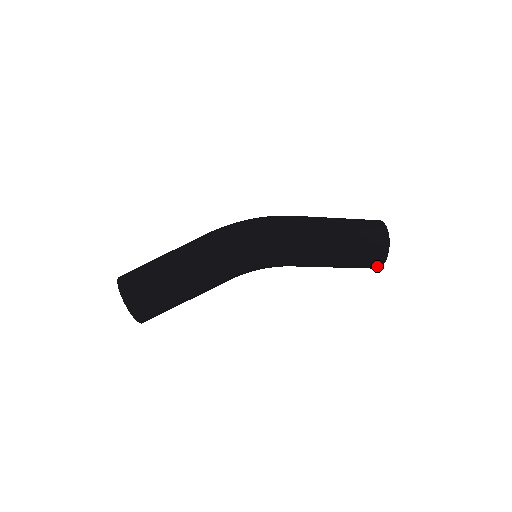
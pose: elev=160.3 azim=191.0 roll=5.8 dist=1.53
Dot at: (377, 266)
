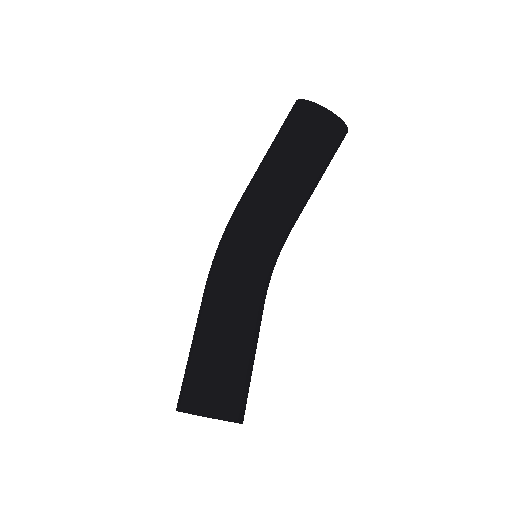
Dot at: (318, 112)
